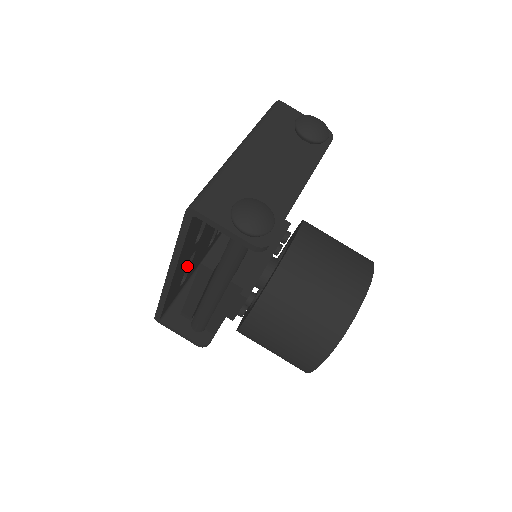
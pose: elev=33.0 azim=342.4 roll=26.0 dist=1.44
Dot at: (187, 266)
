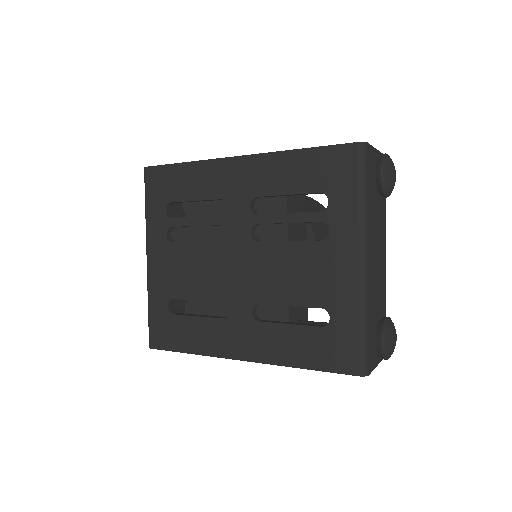
Dot at: occluded
